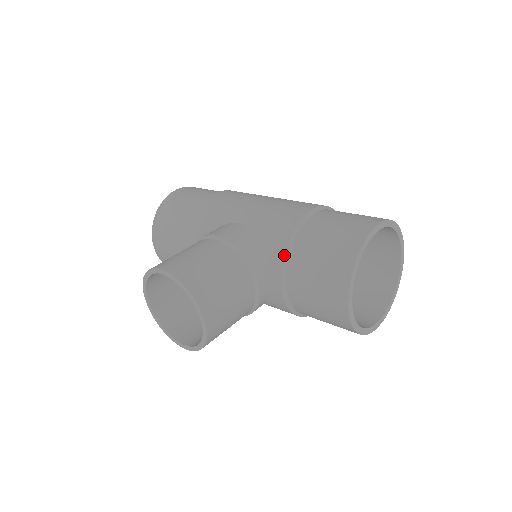
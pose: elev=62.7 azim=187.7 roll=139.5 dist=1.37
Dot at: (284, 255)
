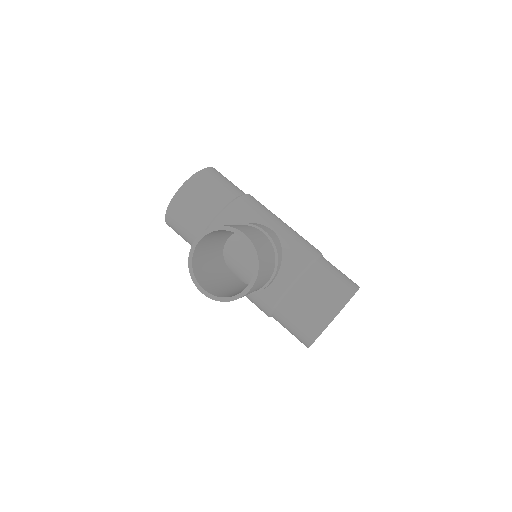
Dot at: (301, 272)
